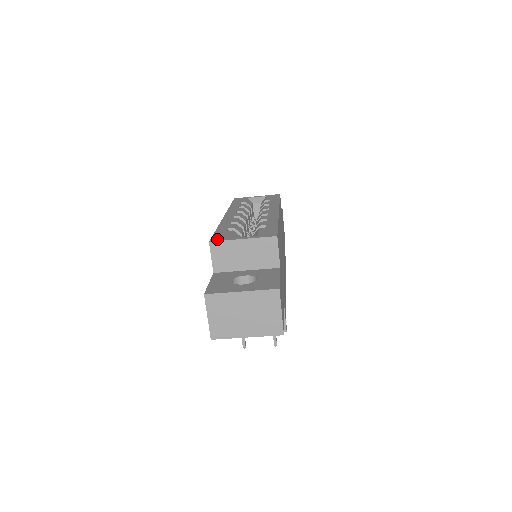
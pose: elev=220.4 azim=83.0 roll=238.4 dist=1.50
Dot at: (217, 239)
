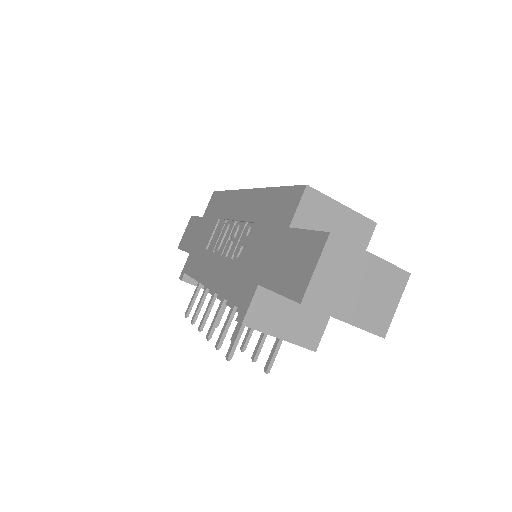
Dot at: (311, 189)
